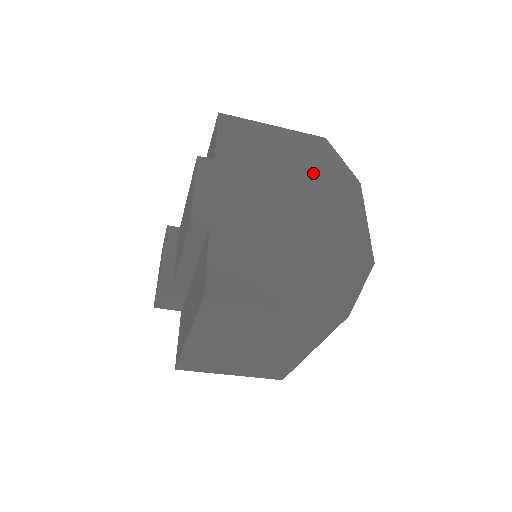
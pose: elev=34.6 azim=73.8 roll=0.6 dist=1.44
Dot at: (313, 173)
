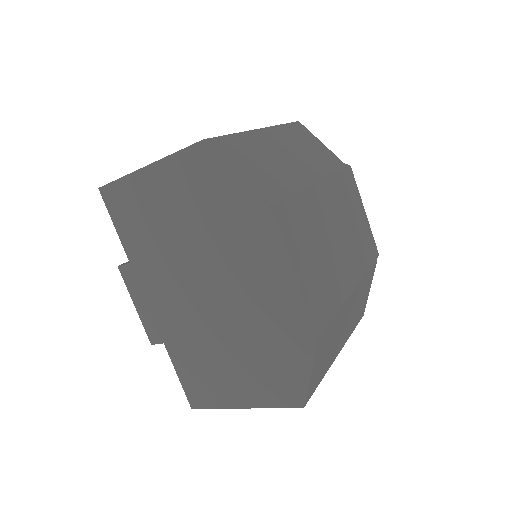
Dot at: (212, 225)
